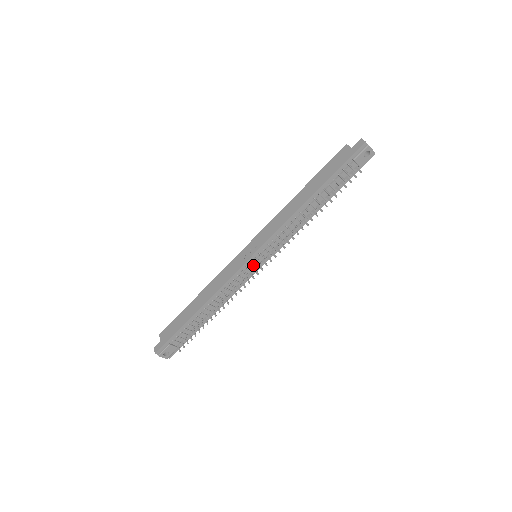
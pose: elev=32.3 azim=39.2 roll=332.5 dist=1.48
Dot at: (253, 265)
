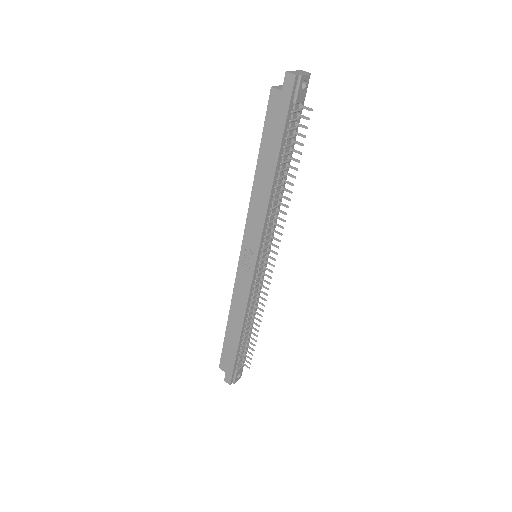
Dot at: (260, 267)
